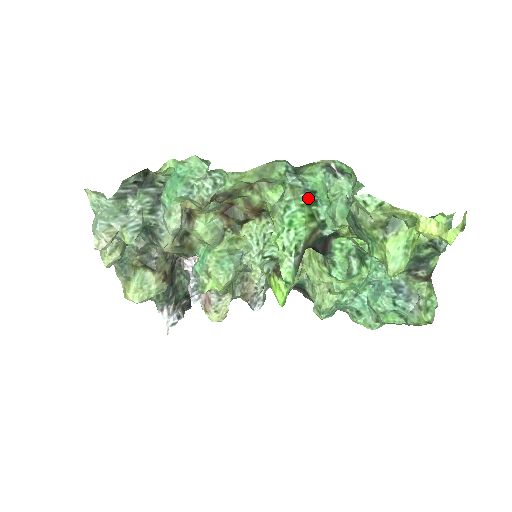
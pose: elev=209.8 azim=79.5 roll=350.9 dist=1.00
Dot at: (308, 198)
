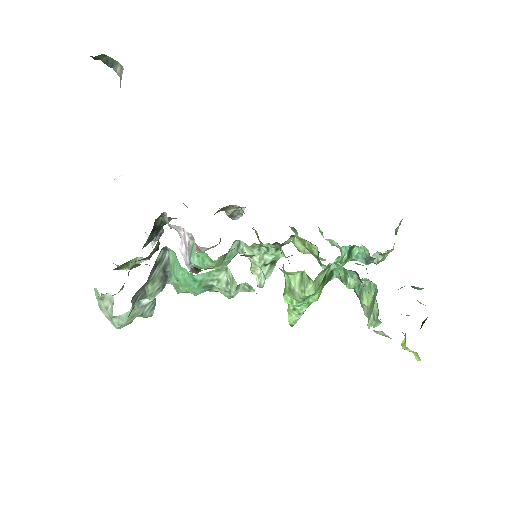
Dot at: (326, 271)
